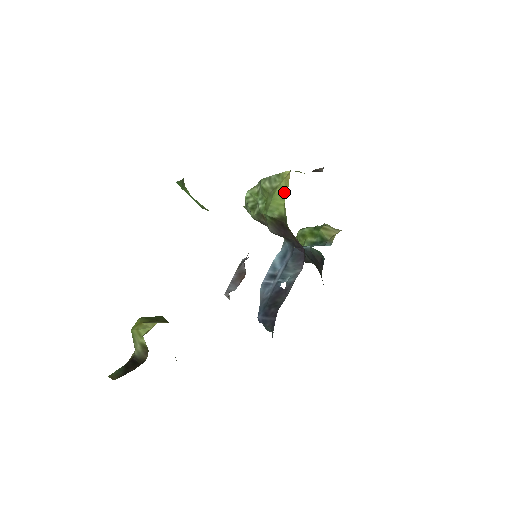
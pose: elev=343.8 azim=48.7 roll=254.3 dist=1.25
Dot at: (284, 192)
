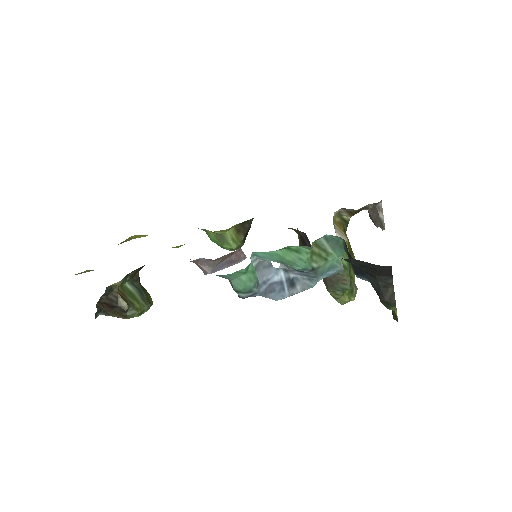
Dot at: occluded
